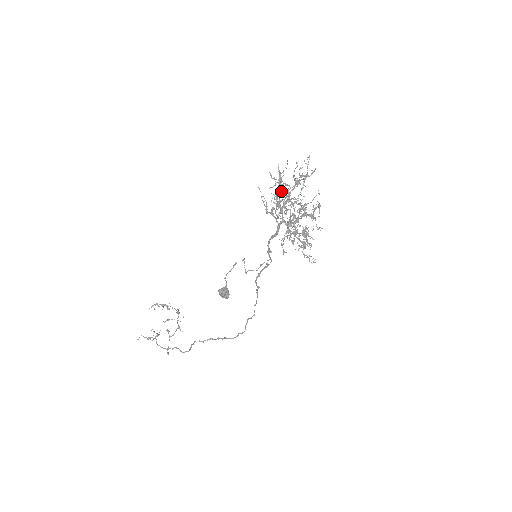
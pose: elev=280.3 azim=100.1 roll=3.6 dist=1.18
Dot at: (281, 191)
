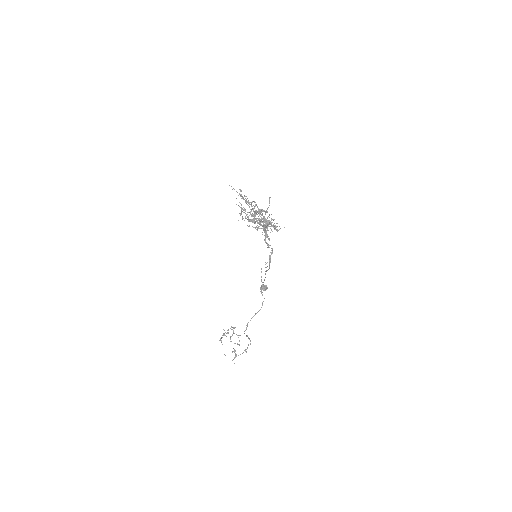
Dot at: occluded
